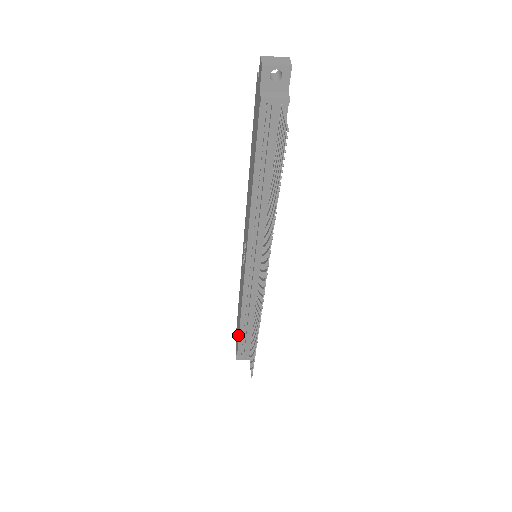
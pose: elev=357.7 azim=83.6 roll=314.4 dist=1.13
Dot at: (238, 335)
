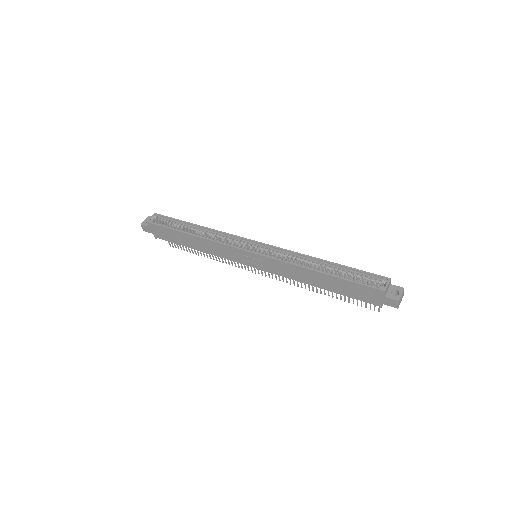
Dot at: (176, 242)
